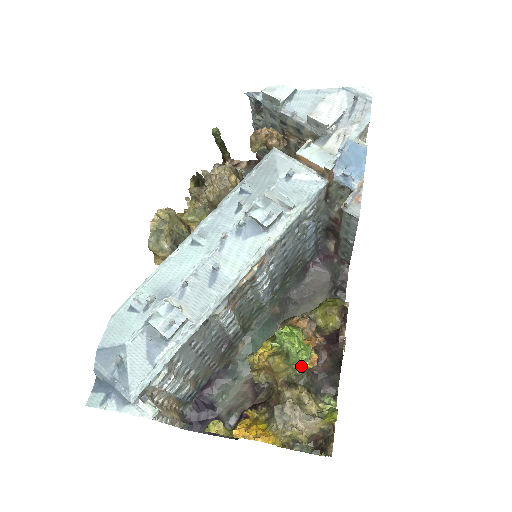
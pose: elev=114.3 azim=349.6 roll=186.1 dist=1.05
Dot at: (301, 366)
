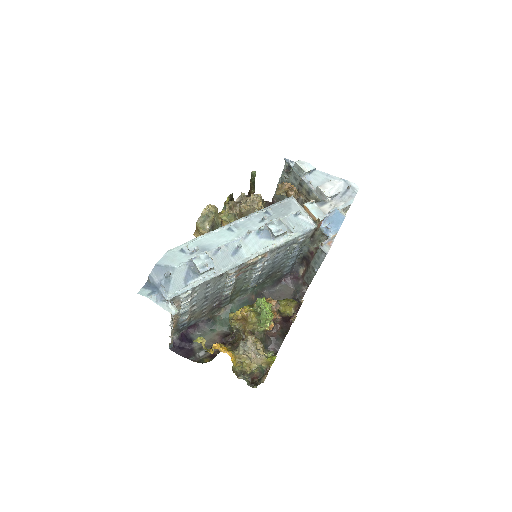
Dot at: (264, 325)
